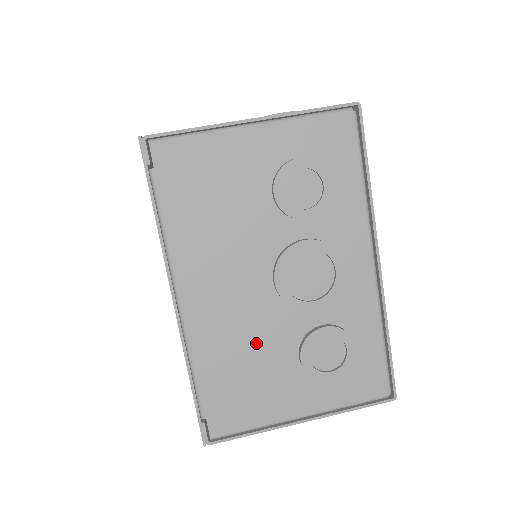
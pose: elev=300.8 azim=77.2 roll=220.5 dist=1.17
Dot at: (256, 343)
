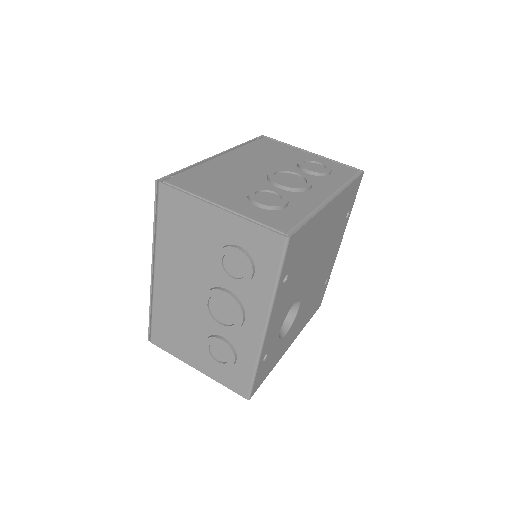
Dot at: (235, 178)
